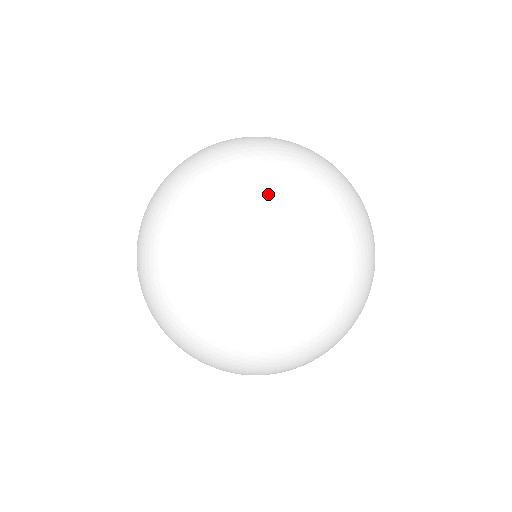
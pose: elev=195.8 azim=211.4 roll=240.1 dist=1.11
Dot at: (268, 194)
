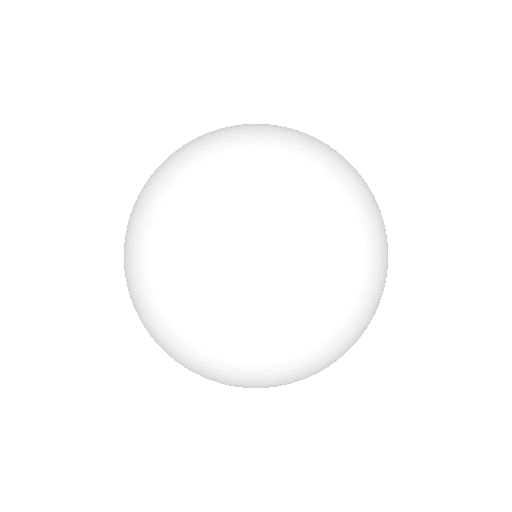
Dot at: (188, 361)
